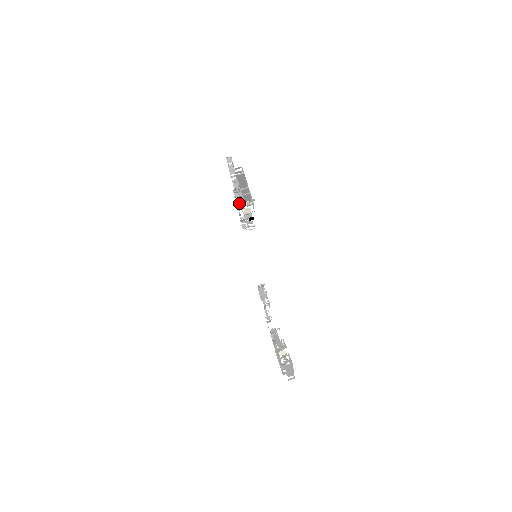
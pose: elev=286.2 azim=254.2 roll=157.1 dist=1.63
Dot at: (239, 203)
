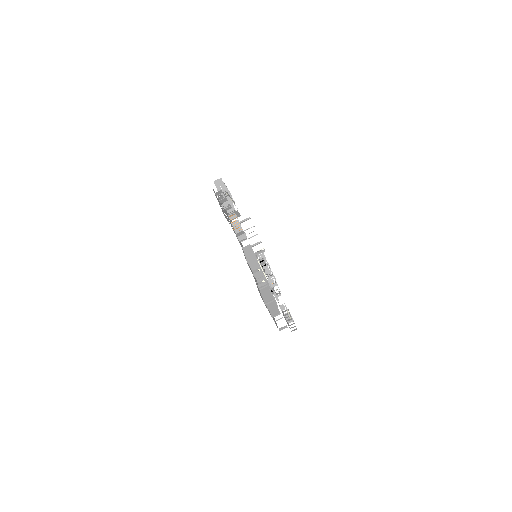
Dot at: occluded
